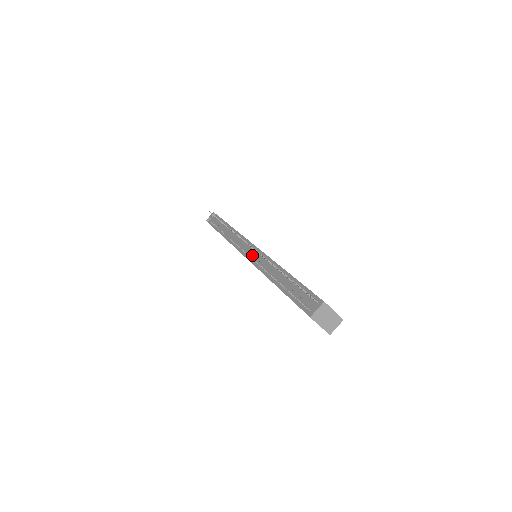
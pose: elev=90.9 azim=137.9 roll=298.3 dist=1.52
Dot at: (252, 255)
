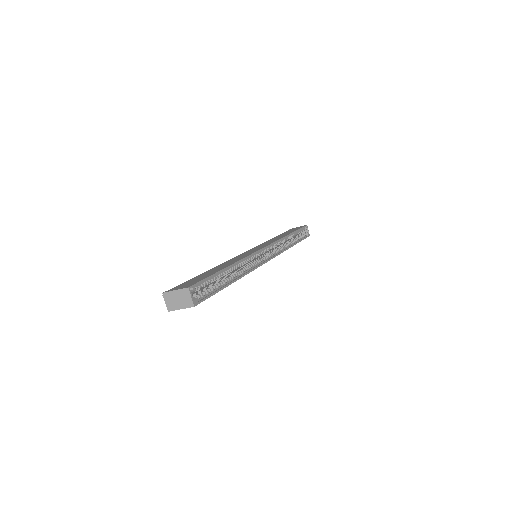
Dot at: occluded
